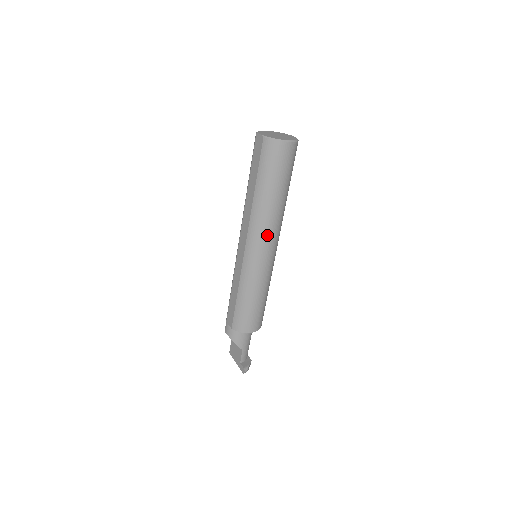
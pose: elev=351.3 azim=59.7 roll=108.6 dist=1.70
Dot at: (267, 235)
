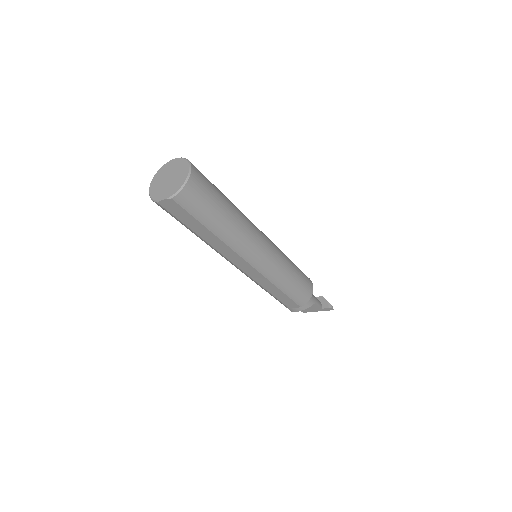
Dot at: (255, 240)
